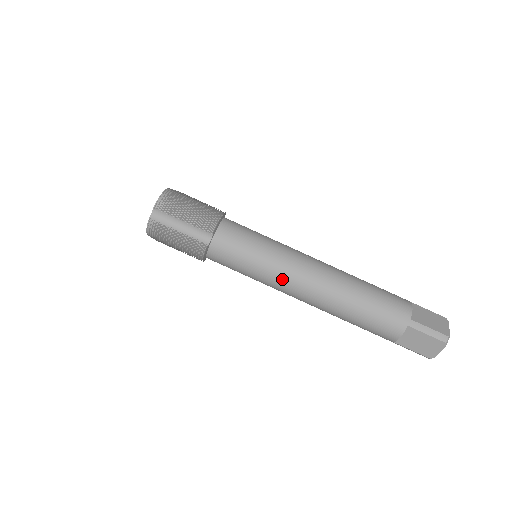
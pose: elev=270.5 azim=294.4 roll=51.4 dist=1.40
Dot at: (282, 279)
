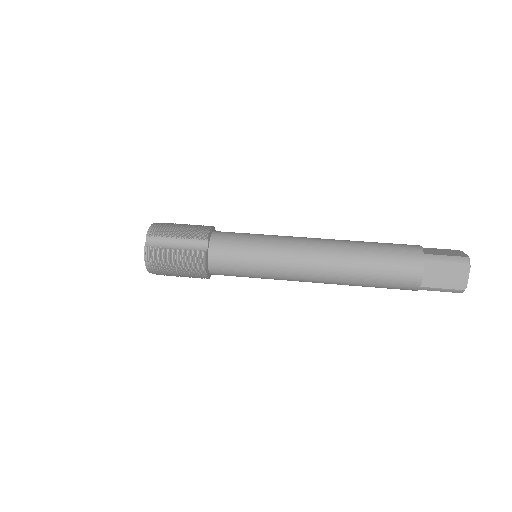
Dot at: (287, 260)
